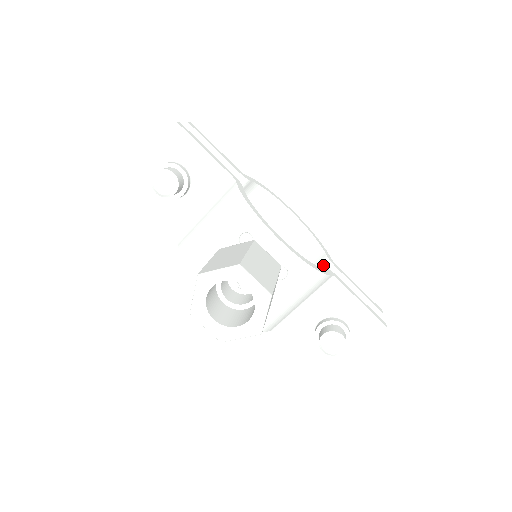
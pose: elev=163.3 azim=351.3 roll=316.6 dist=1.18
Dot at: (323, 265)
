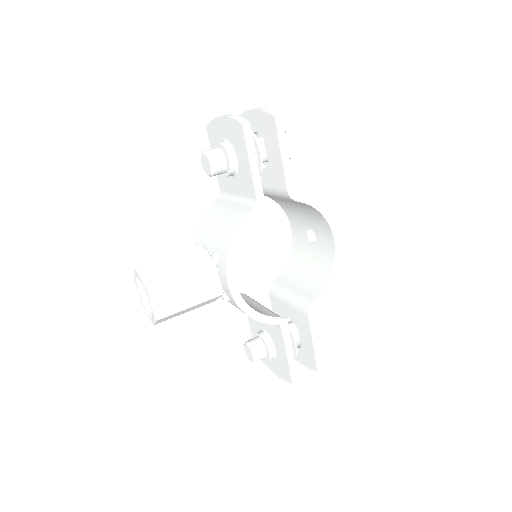
Dot at: (305, 304)
